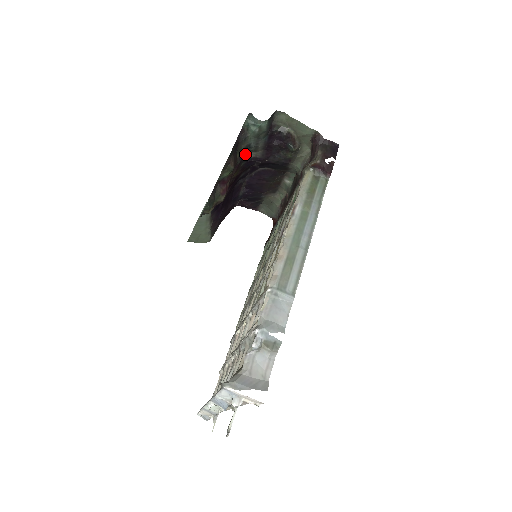
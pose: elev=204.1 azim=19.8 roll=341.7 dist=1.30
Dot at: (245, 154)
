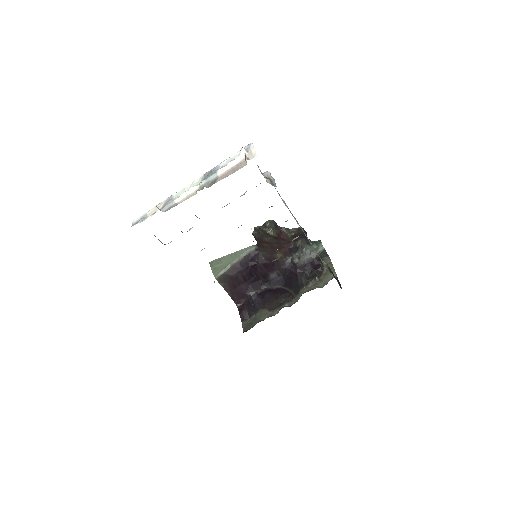
Dot at: (296, 254)
